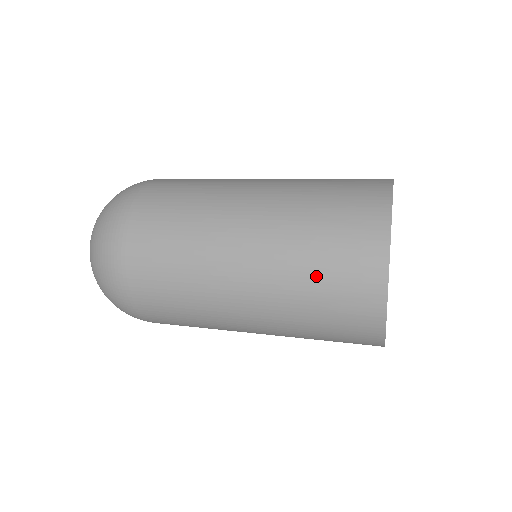
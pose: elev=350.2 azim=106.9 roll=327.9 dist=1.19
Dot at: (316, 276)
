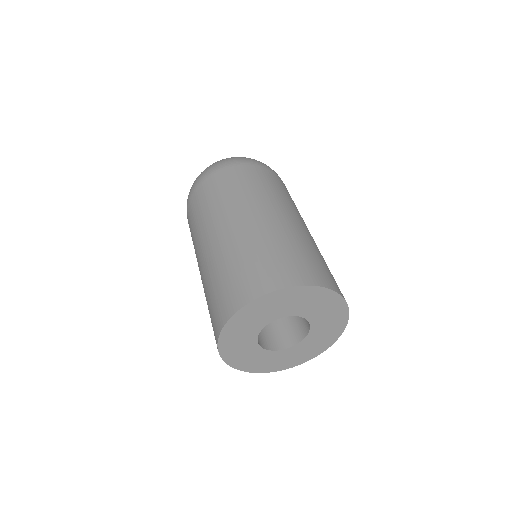
Dot at: (217, 283)
